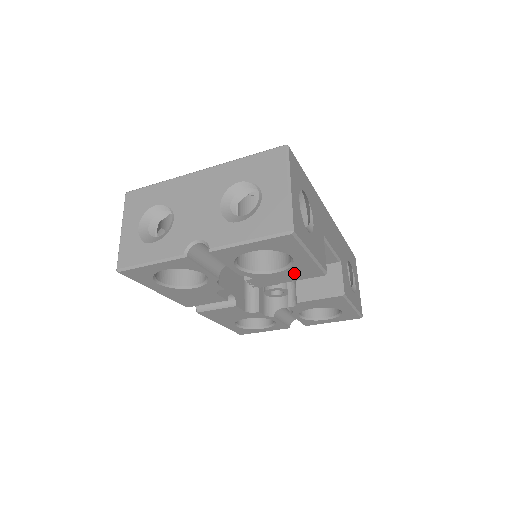
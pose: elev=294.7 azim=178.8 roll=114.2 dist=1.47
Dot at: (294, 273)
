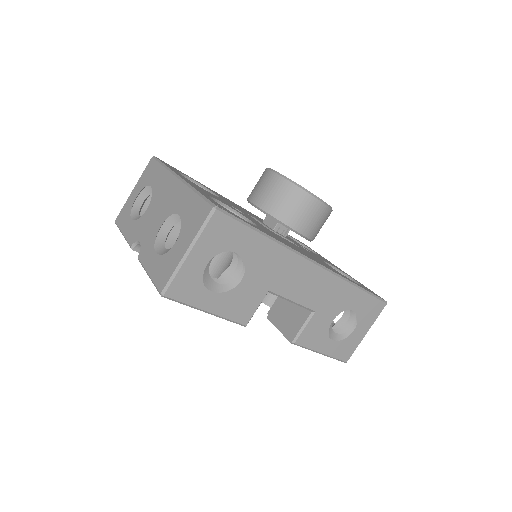
Dot at: occluded
